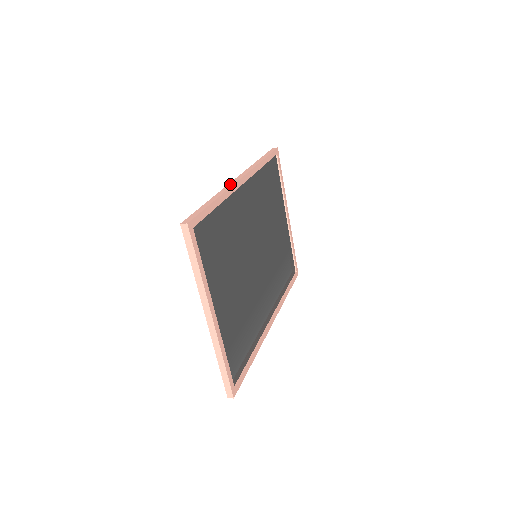
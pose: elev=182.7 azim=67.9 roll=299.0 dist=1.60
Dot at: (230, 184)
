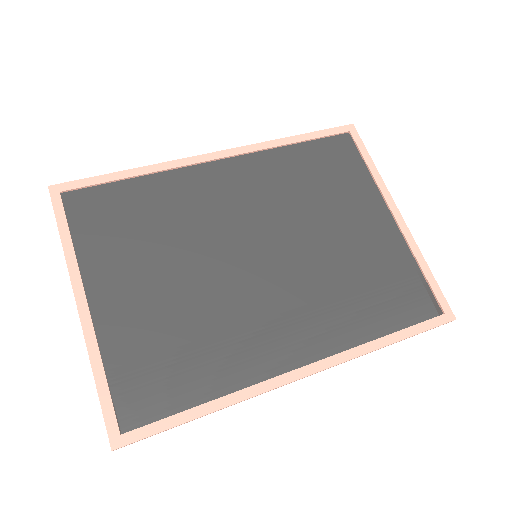
Dot at: (185, 160)
